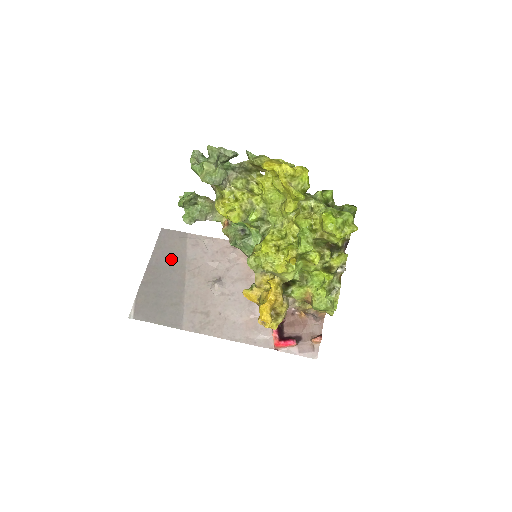
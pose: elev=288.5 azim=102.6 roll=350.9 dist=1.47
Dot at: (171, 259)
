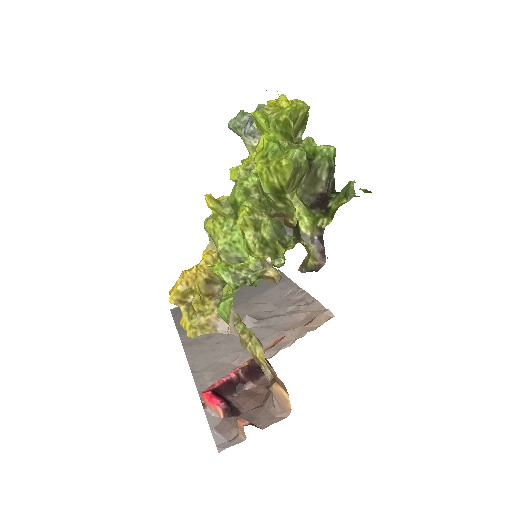
Dot at: (251, 289)
